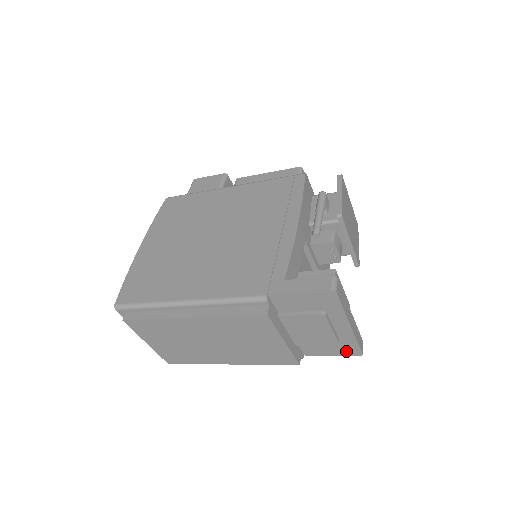
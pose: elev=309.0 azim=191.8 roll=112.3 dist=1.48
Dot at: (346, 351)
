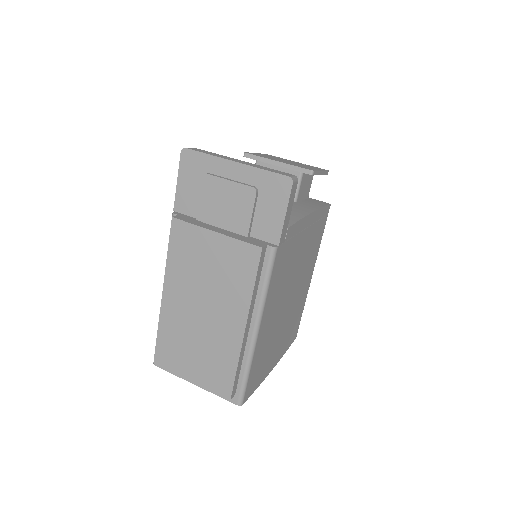
Dot at: (279, 192)
